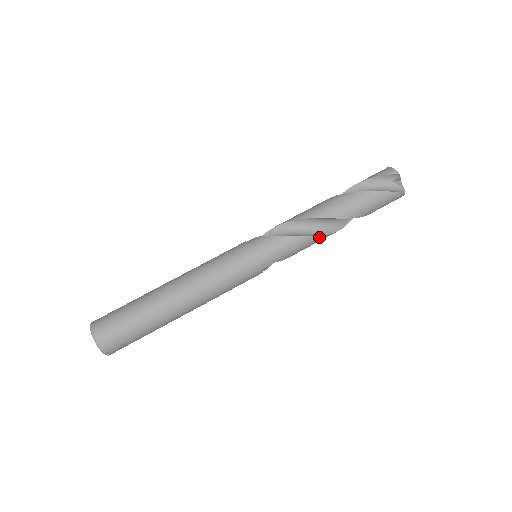
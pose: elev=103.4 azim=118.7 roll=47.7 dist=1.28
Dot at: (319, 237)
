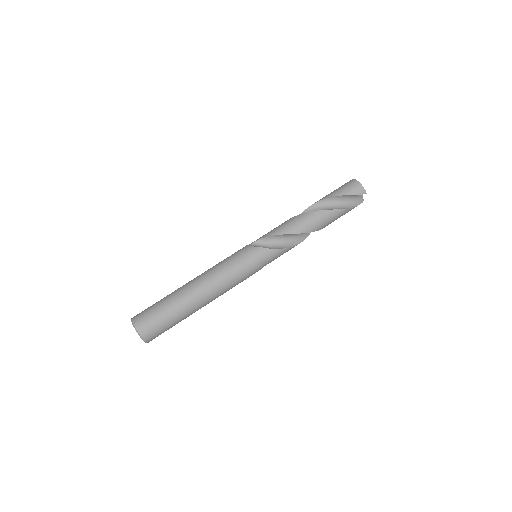
Dot at: (302, 241)
